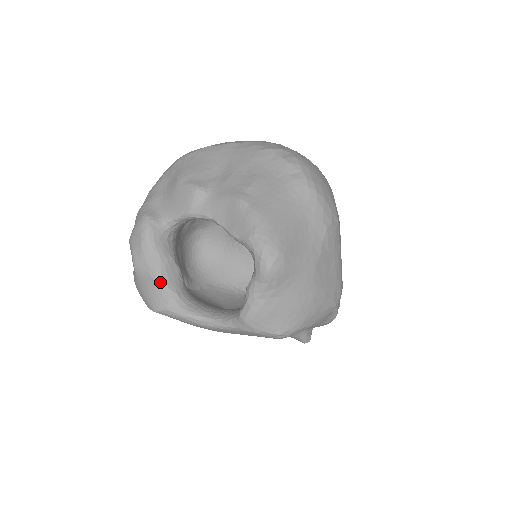
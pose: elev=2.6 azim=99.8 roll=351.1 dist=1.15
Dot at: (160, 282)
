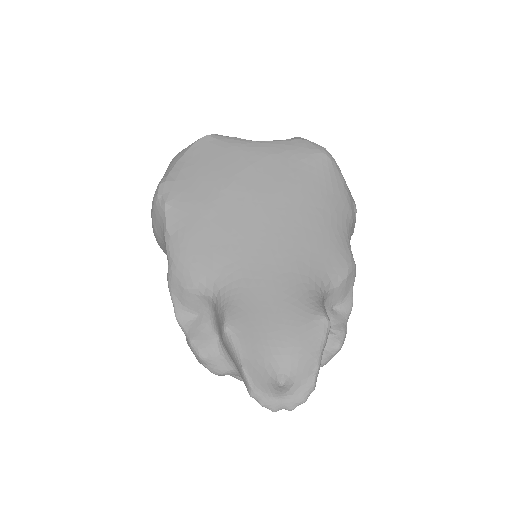
Dot at: occluded
